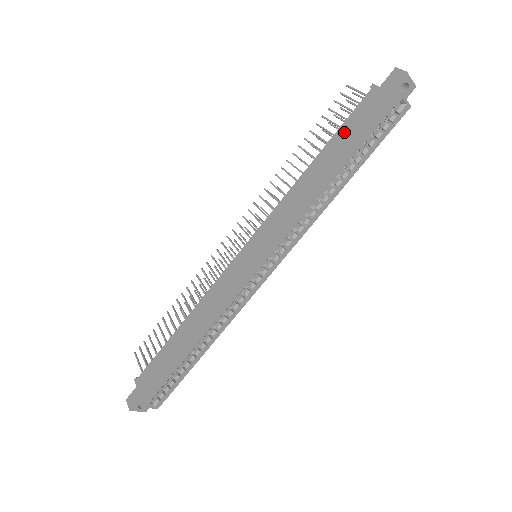
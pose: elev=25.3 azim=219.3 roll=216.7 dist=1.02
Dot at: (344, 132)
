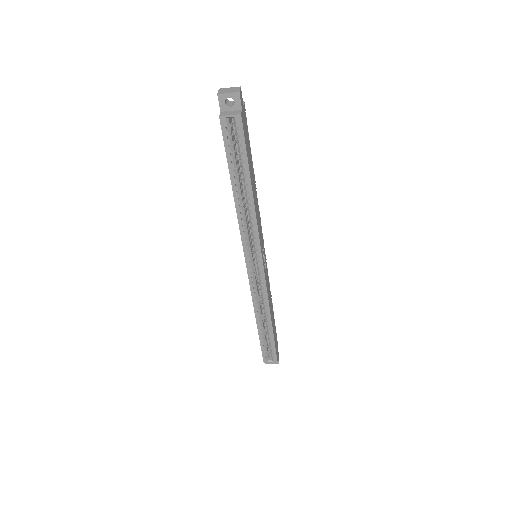
Dot at: occluded
